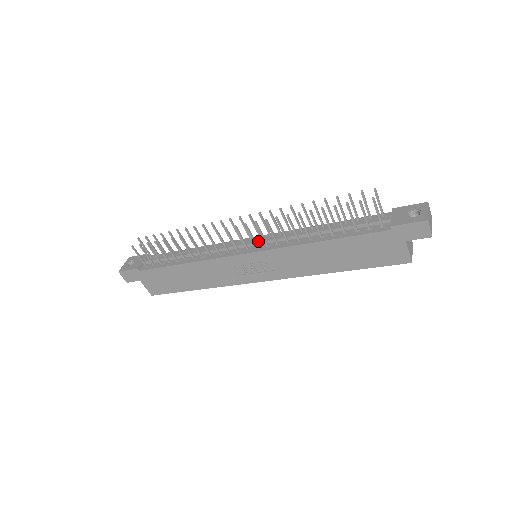
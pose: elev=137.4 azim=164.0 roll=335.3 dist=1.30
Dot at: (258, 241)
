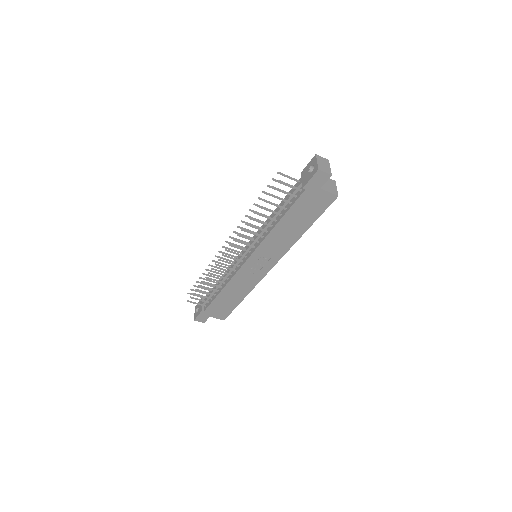
Dot at: (248, 248)
